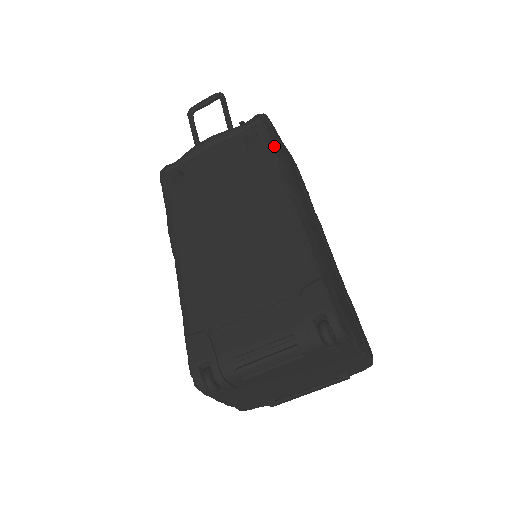
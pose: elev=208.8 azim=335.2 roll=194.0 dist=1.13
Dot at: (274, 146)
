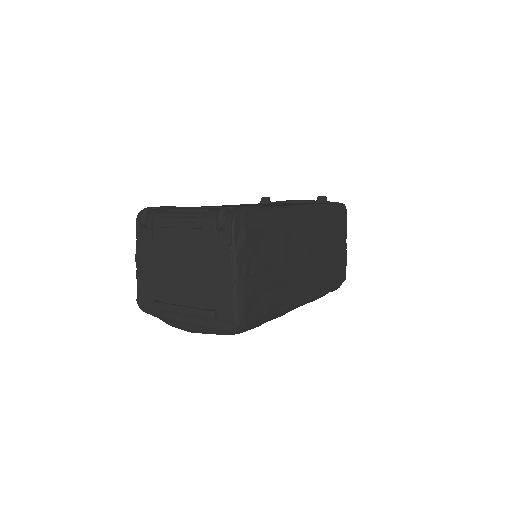
Dot at: (328, 205)
